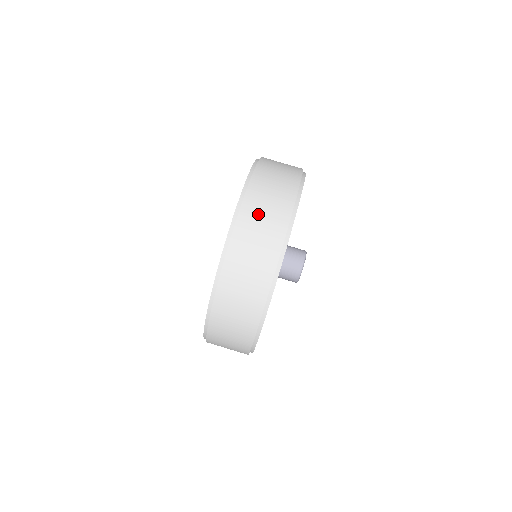
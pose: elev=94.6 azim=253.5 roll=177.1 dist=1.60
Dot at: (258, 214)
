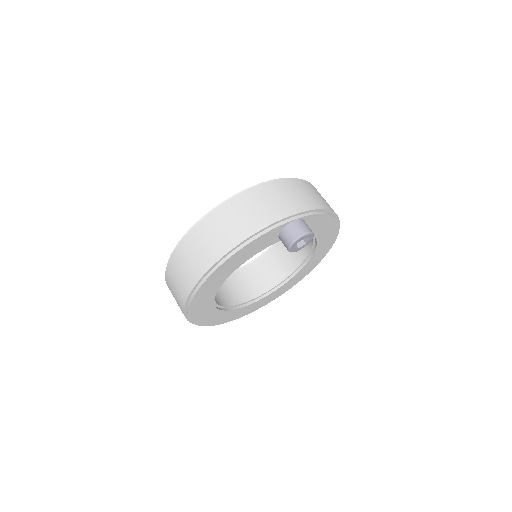
Dot at: (303, 189)
